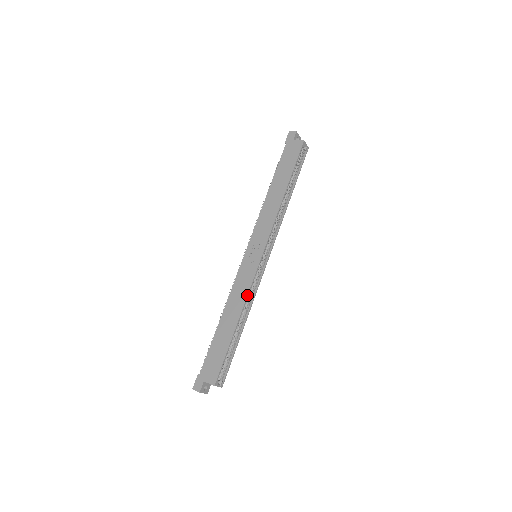
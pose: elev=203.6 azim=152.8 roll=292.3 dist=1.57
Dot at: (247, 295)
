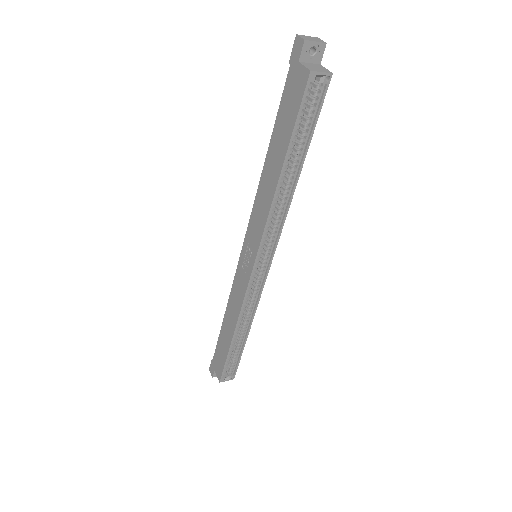
Dot at: (240, 310)
